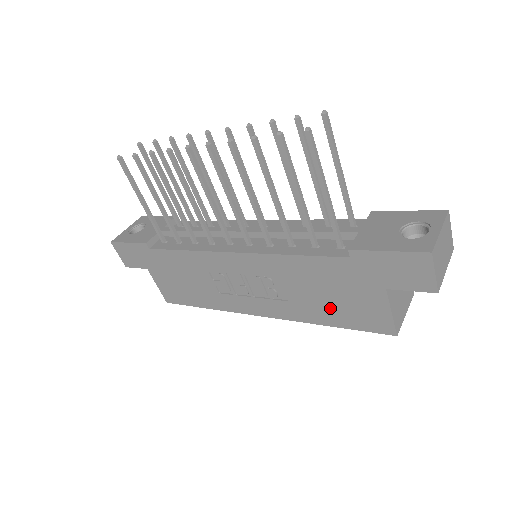
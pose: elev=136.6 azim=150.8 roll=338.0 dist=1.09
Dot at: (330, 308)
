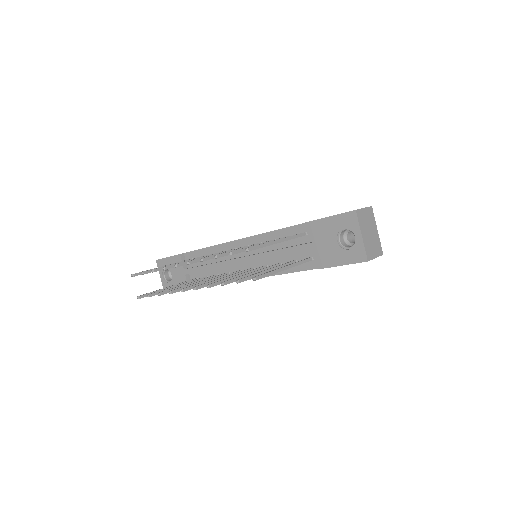
Dot at: occluded
